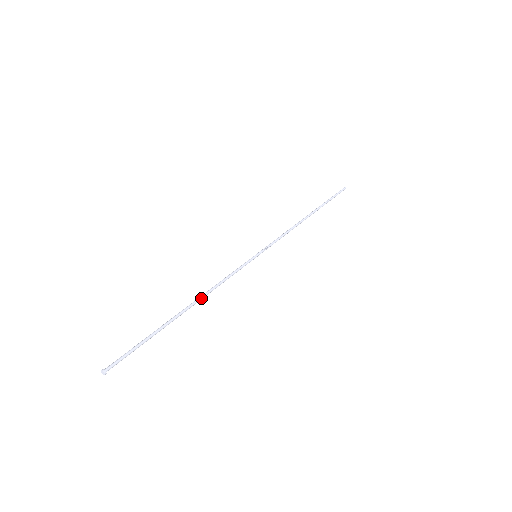
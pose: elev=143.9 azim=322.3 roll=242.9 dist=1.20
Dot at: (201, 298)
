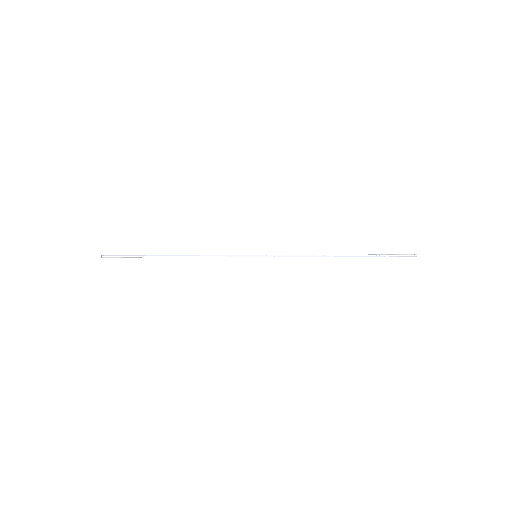
Dot at: (187, 256)
